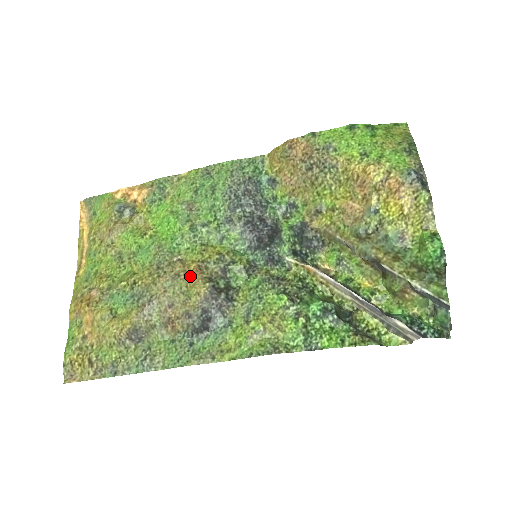
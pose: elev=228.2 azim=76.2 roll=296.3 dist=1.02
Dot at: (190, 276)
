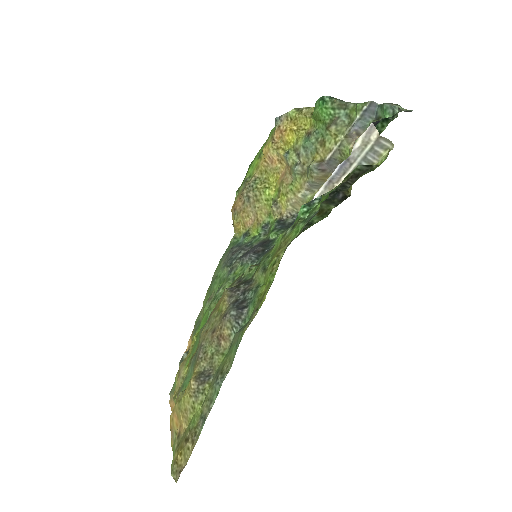
Dot at: (217, 306)
